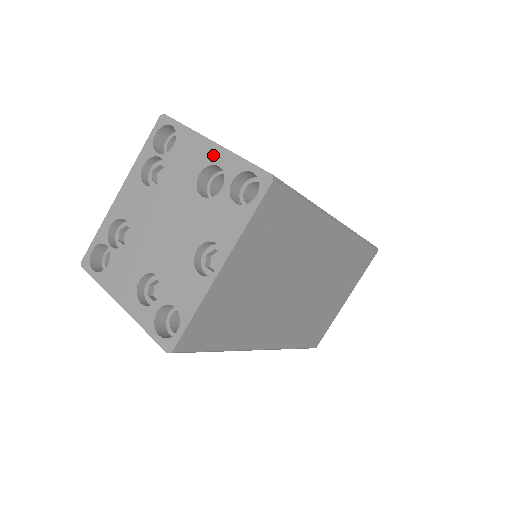
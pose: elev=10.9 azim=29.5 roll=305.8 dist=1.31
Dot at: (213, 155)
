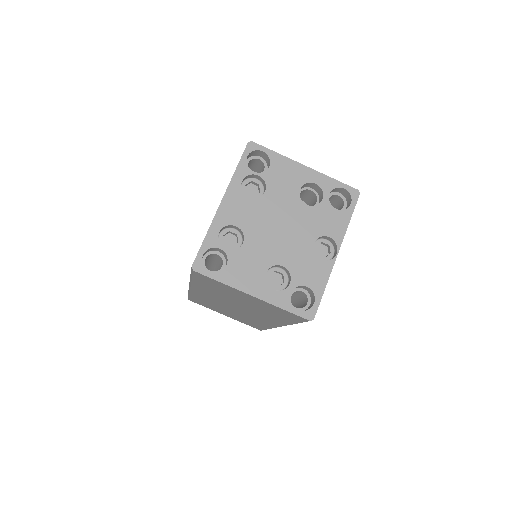
Dot at: (309, 176)
